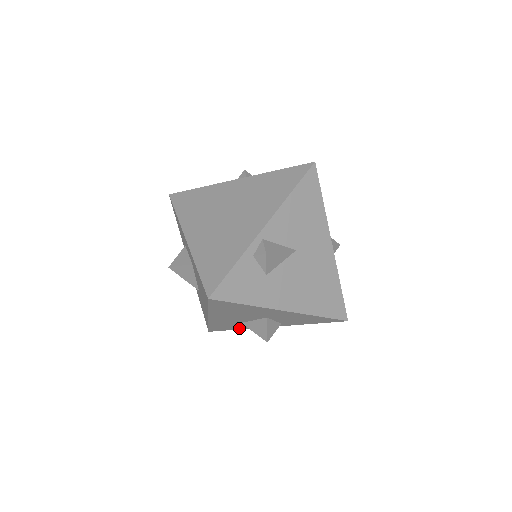
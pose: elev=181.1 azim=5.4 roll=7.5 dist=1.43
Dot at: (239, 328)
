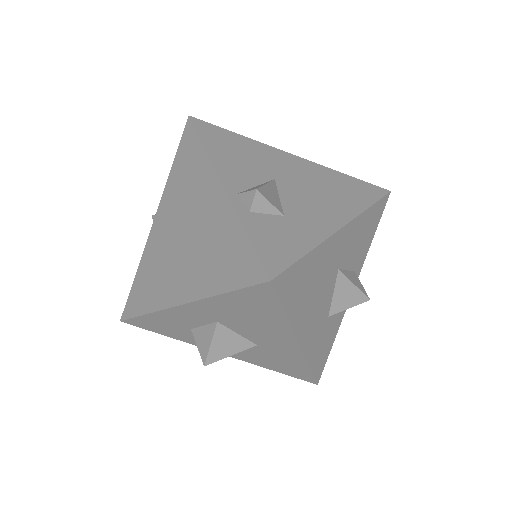
Dot at: (333, 336)
